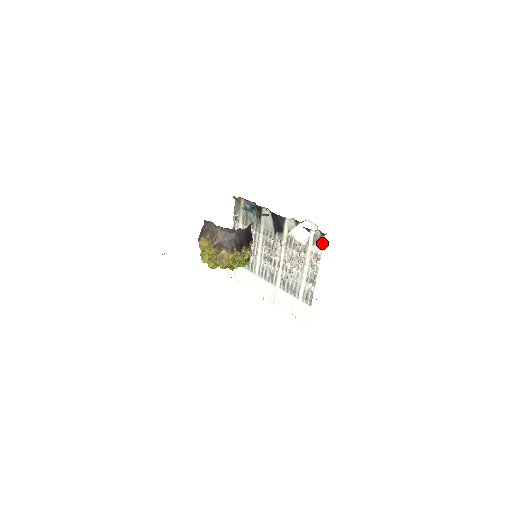
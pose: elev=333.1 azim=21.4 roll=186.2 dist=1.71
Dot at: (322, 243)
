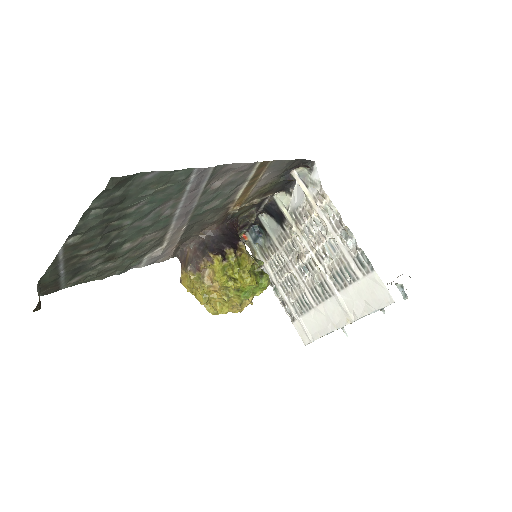
Dot at: (315, 176)
